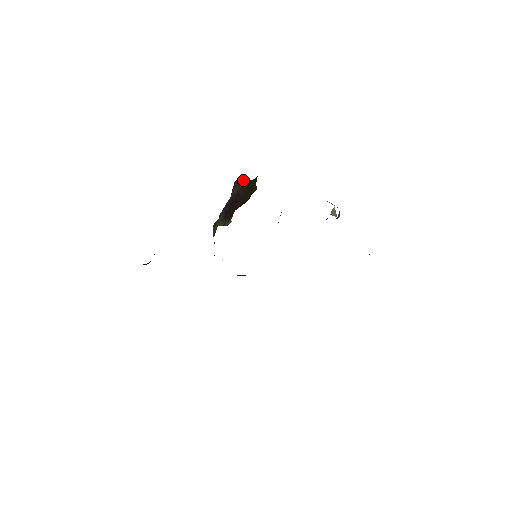
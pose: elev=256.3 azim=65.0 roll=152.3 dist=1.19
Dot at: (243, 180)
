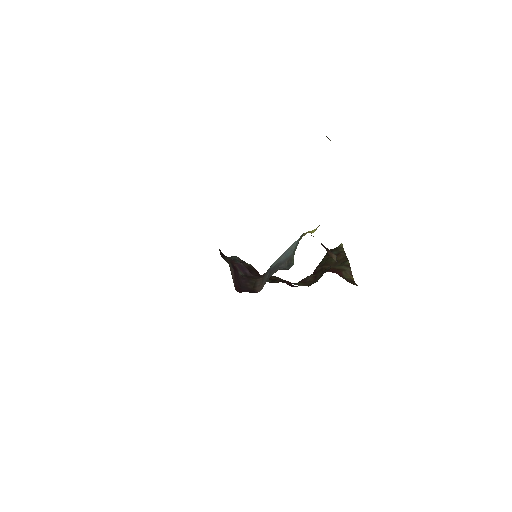
Dot at: occluded
